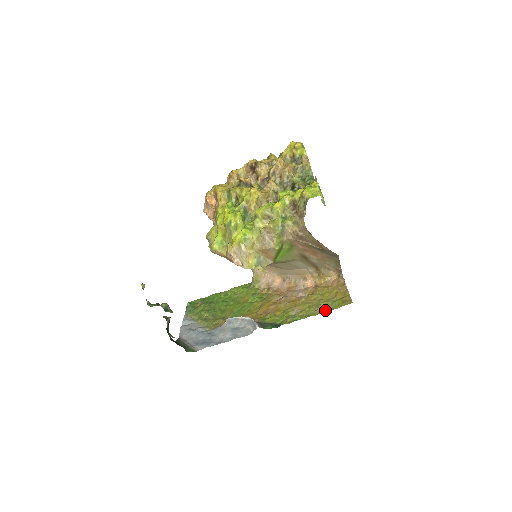
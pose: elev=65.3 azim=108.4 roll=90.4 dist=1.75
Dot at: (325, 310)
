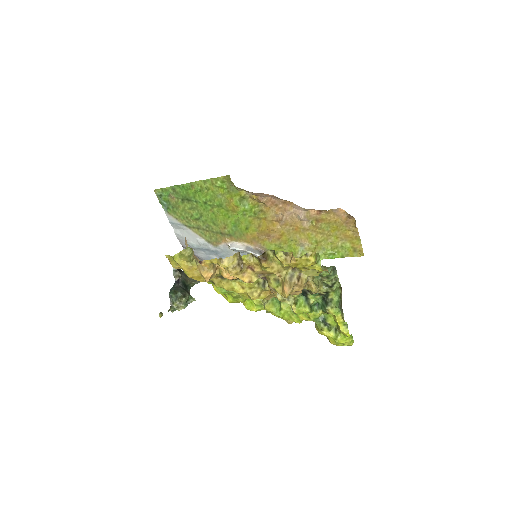
Dot at: (335, 256)
